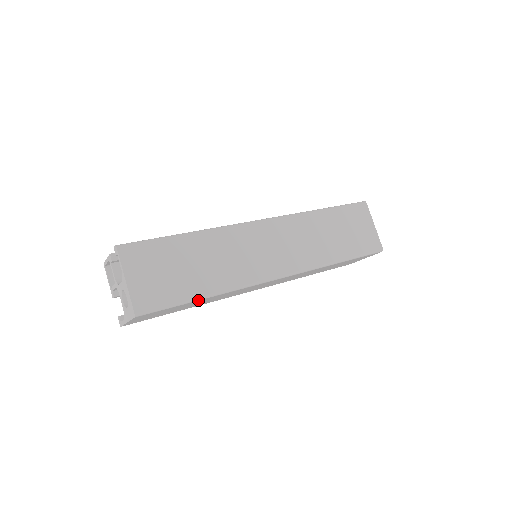
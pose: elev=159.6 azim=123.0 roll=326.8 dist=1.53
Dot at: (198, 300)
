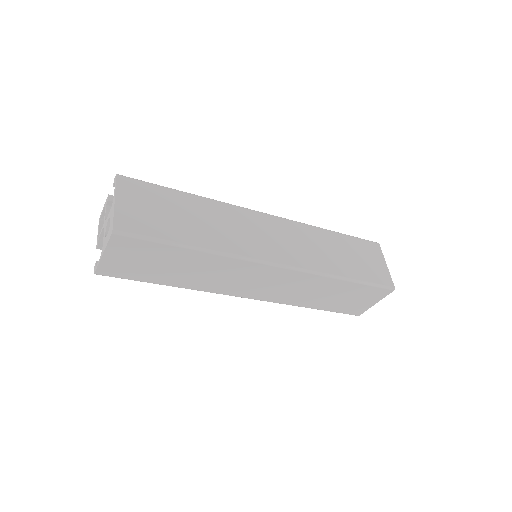
Dot at: (184, 247)
